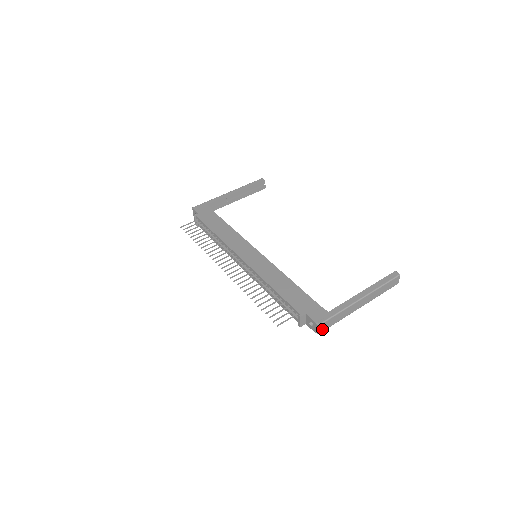
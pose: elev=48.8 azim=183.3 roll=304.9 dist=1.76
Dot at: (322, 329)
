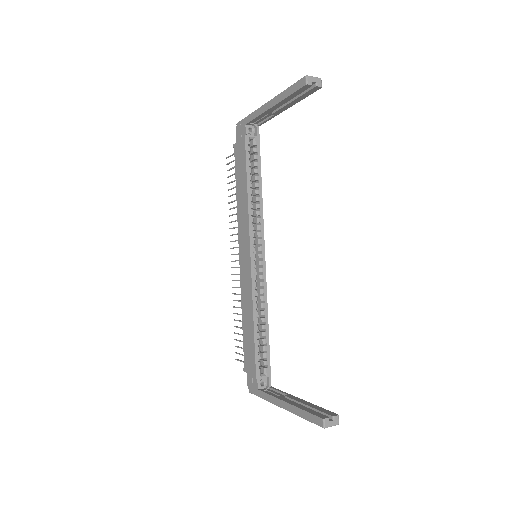
Dot at: occluded
